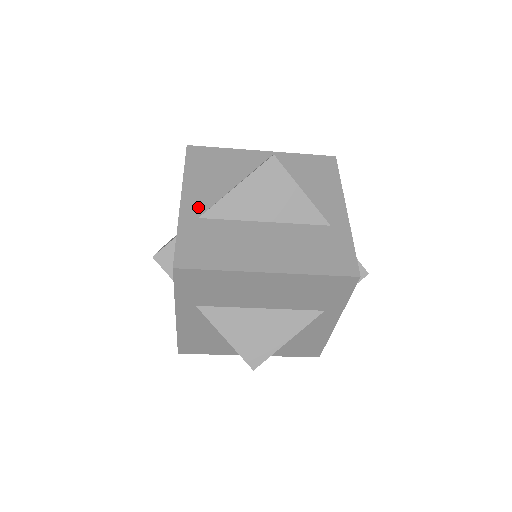
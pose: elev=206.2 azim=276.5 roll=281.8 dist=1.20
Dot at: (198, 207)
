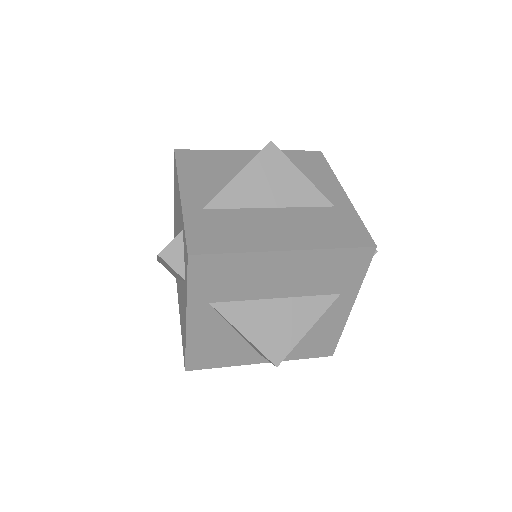
Dot at: (200, 200)
